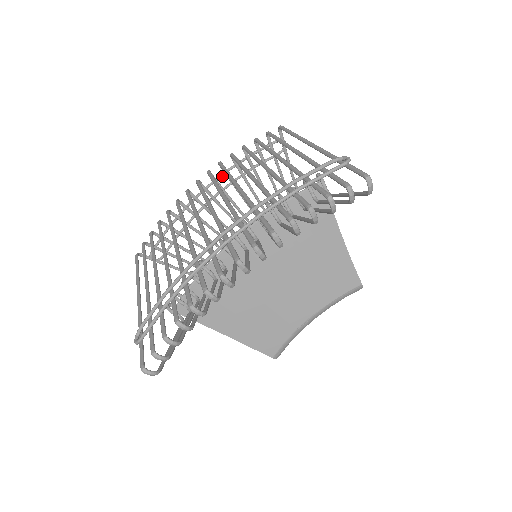
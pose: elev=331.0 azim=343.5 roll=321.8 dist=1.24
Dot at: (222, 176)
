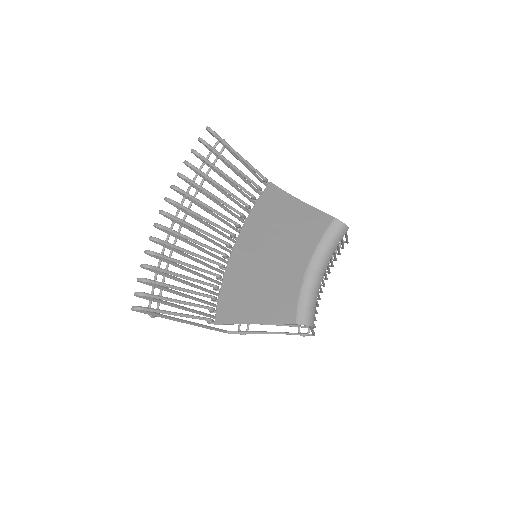
Dot at: occluded
